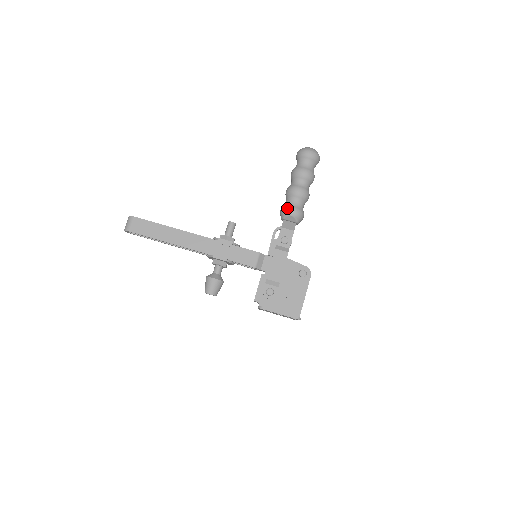
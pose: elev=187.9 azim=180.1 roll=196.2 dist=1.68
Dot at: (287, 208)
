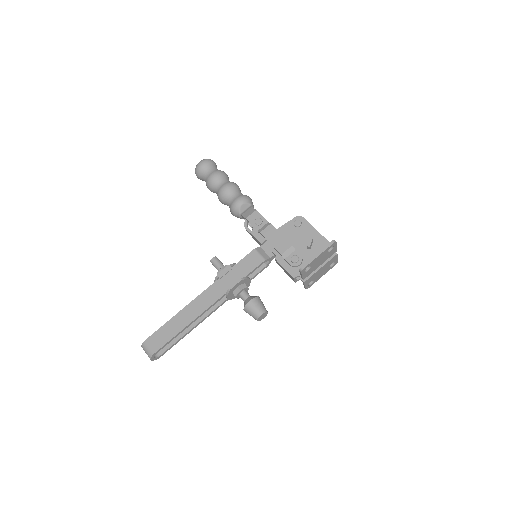
Dot at: (233, 204)
